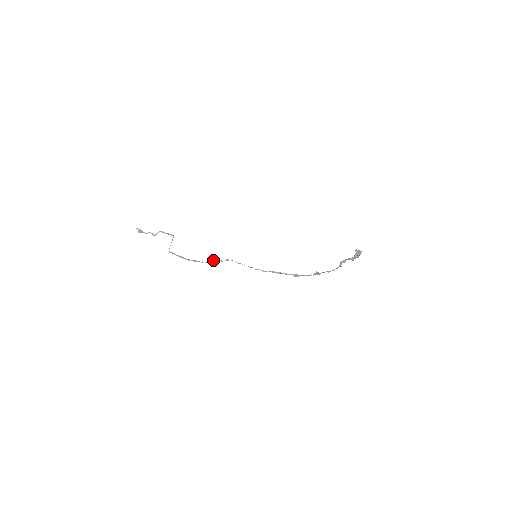
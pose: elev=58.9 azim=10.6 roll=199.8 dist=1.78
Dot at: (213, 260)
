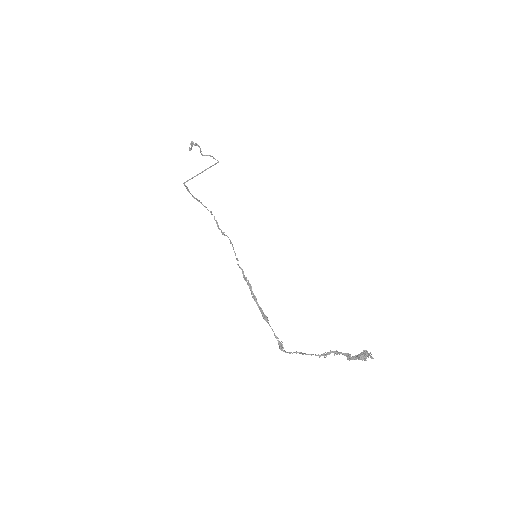
Dot at: (214, 217)
